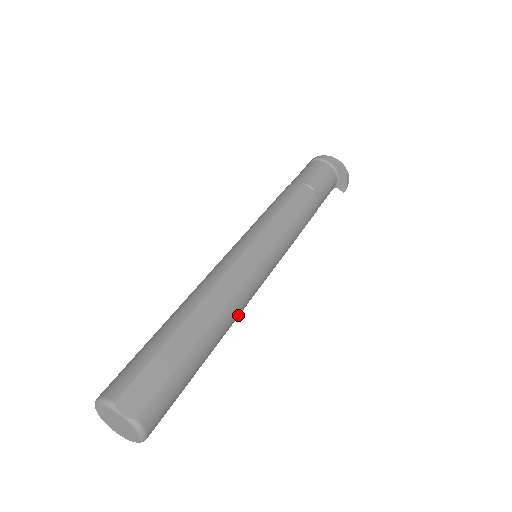
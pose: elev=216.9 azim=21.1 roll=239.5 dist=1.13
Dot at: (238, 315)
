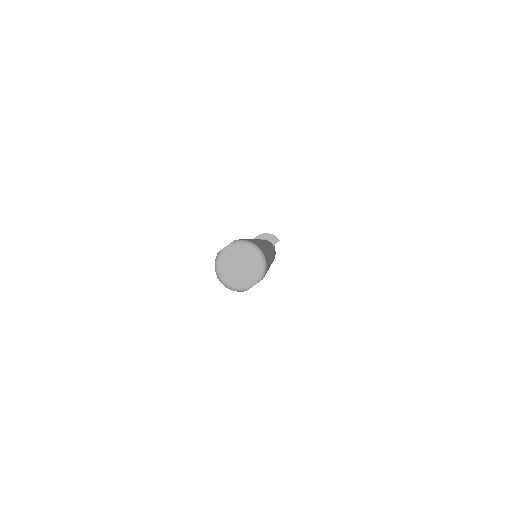
Dot at: occluded
